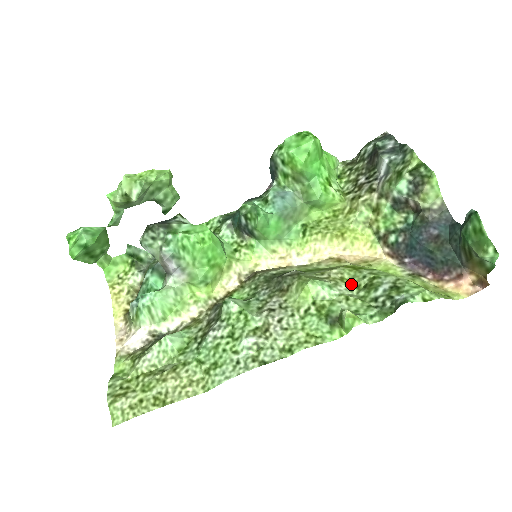
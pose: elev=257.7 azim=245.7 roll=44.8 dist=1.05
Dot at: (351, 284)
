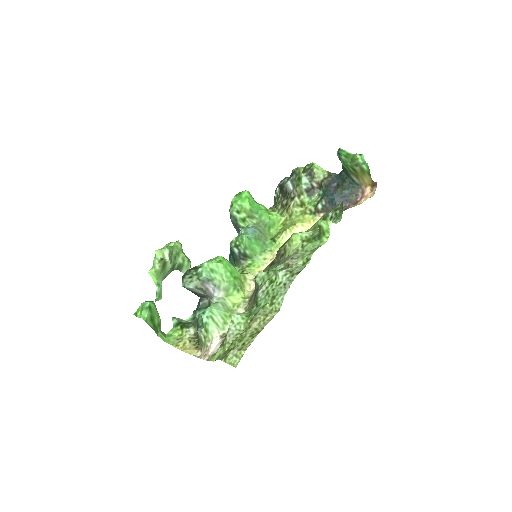
Dot at: (316, 228)
